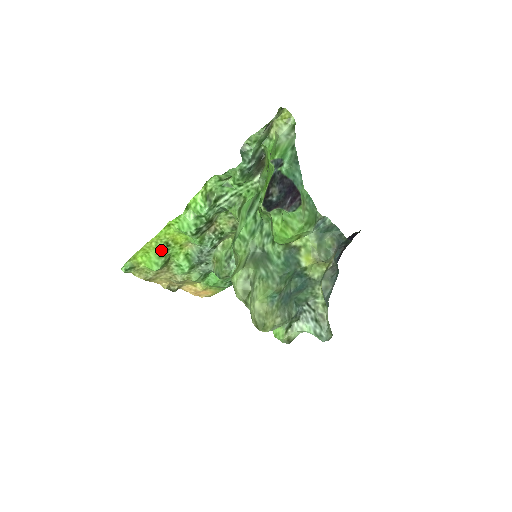
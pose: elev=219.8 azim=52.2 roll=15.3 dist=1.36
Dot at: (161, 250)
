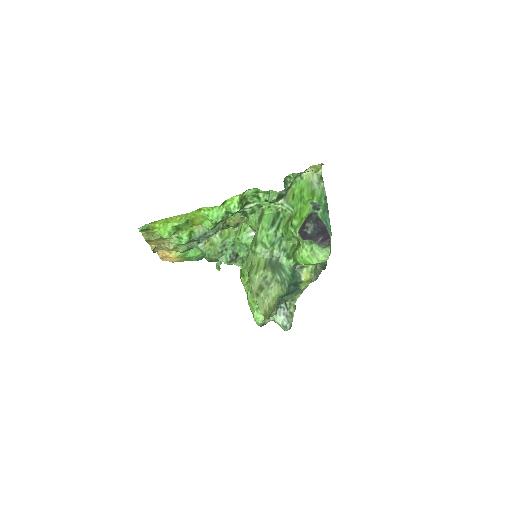
Dot at: (180, 224)
